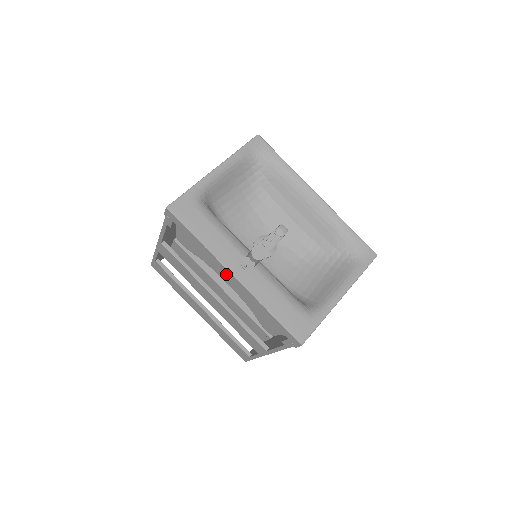
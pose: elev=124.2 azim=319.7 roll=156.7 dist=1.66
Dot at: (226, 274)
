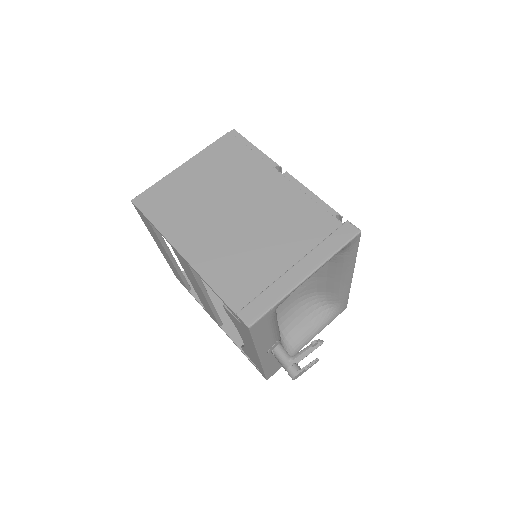
Dot at: (252, 350)
